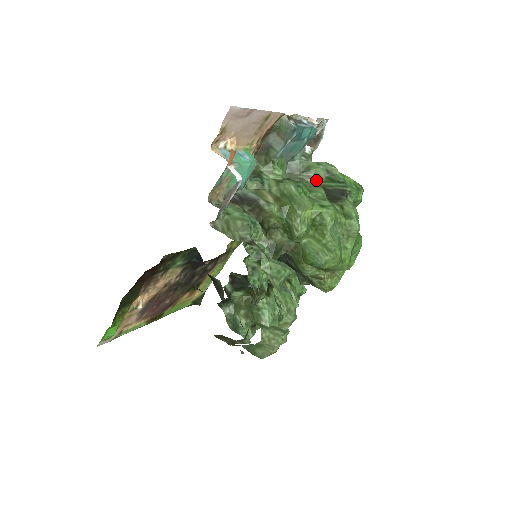
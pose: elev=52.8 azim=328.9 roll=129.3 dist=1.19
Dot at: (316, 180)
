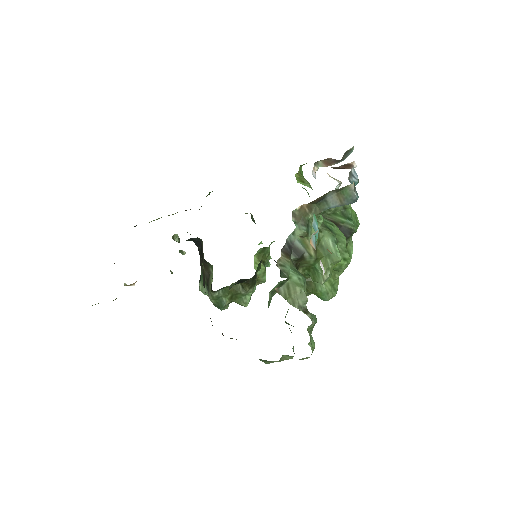
Dot at: (333, 213)
